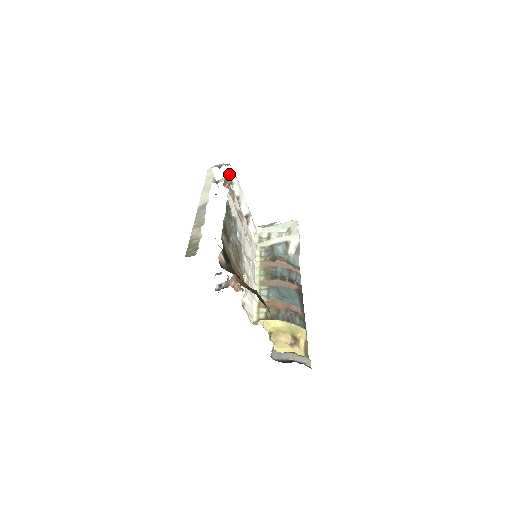
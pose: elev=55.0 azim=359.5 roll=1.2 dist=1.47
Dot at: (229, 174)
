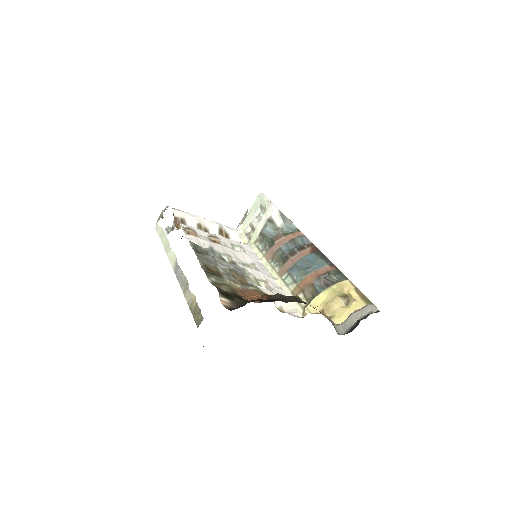
Dot at: occluded
